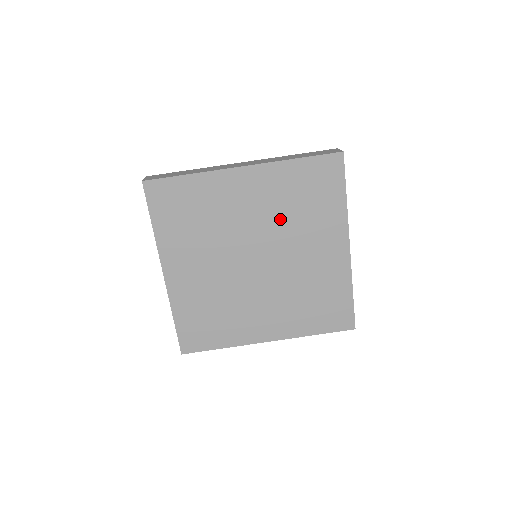
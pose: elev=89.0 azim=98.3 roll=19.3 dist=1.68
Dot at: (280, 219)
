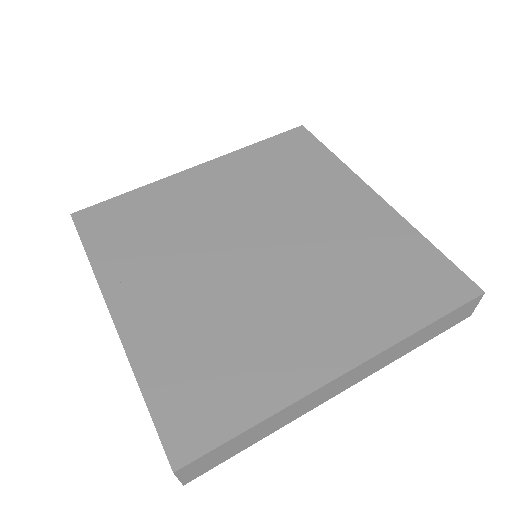
Dot at: (265, 196)
